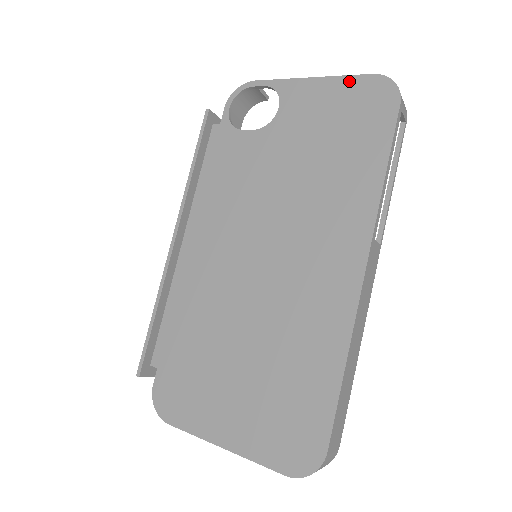
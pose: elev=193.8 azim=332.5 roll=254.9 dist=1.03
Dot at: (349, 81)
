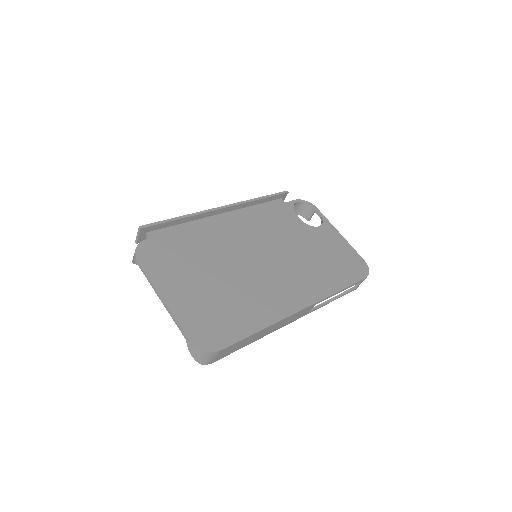
Dot at: (353, 251)
